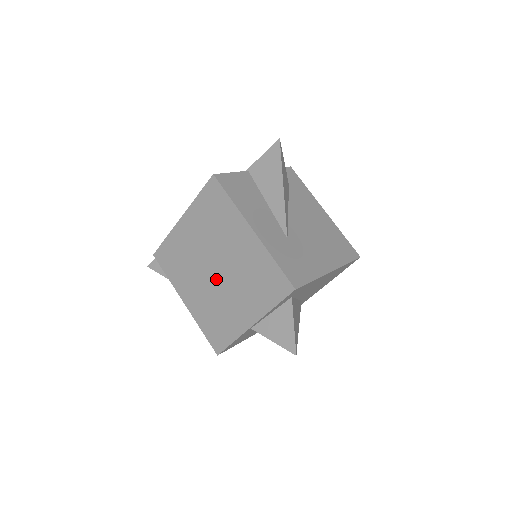
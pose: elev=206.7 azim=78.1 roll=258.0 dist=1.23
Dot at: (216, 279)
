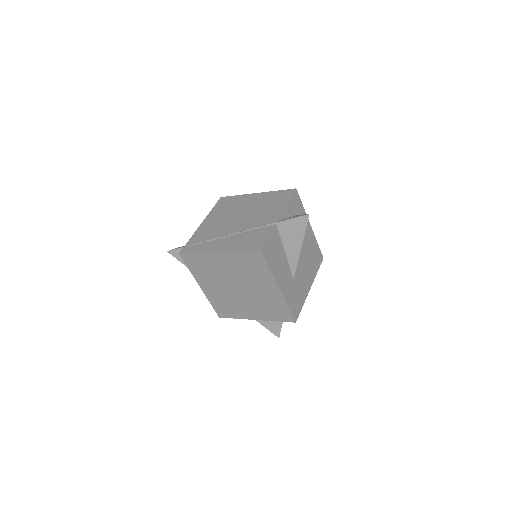
Dot at: (236, 292)
